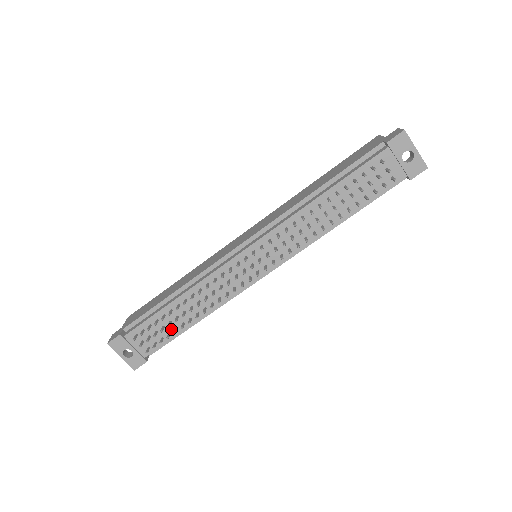
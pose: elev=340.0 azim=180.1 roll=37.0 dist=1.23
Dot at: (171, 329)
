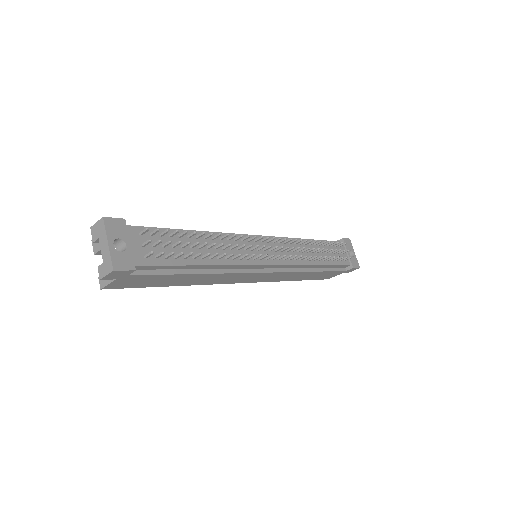
Dot at: occluded
